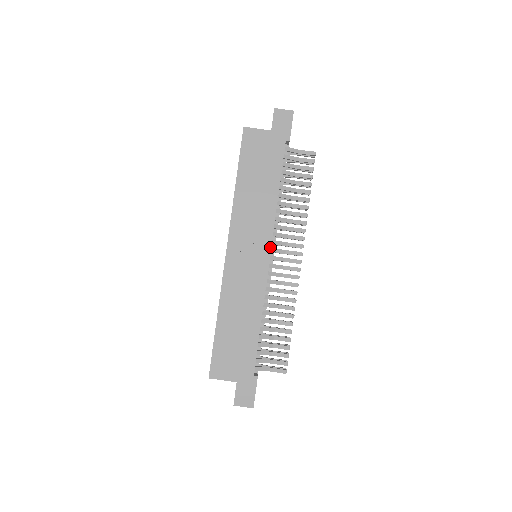
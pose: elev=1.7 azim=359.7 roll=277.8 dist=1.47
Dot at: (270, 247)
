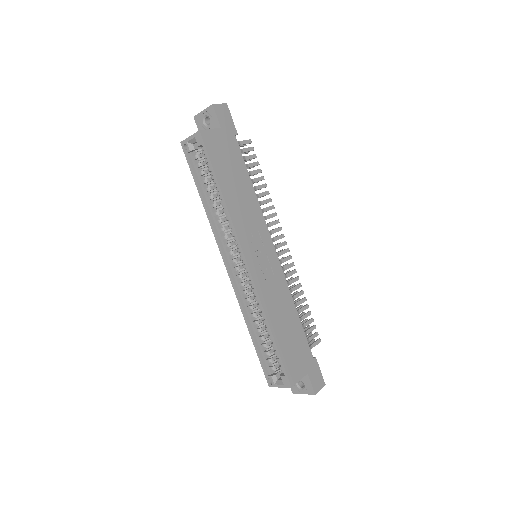
Dot at: (271, 240)
